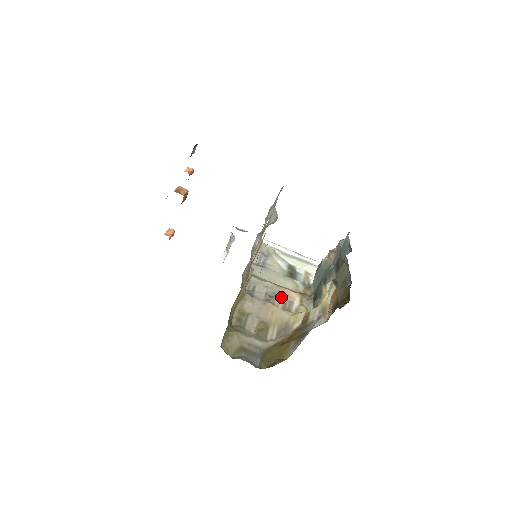
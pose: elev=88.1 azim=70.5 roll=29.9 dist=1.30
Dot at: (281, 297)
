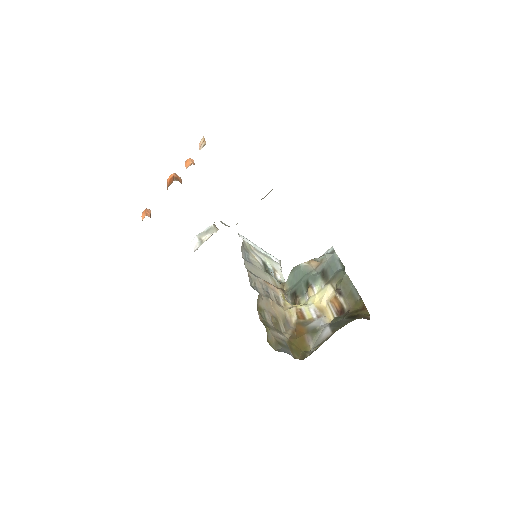
Dot at: (272, 293)
